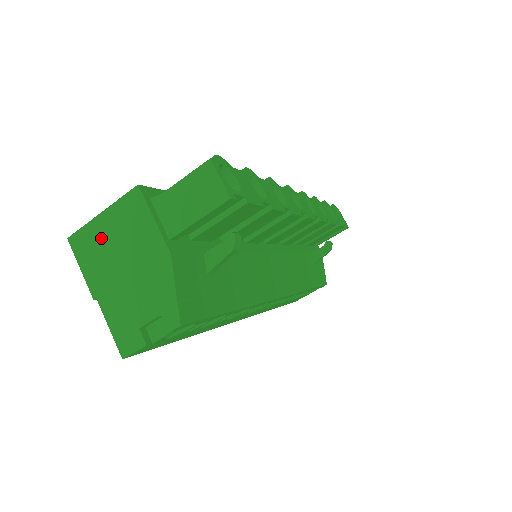
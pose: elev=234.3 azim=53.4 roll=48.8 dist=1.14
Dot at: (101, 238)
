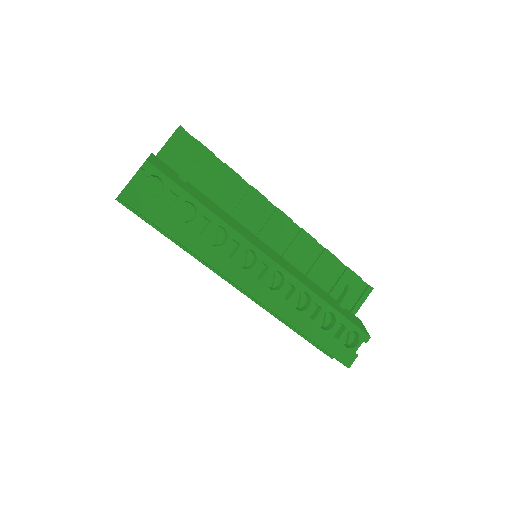
Dot at: occluded
